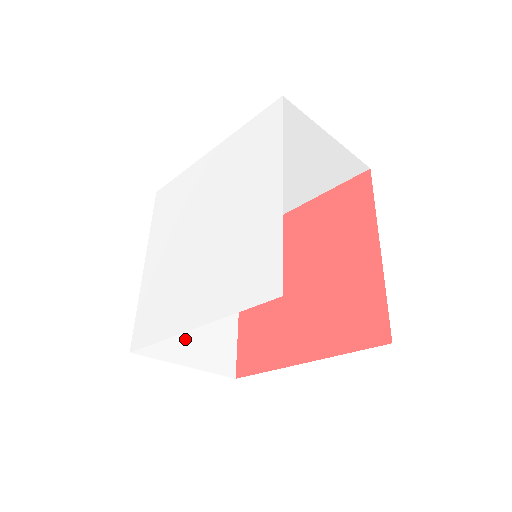
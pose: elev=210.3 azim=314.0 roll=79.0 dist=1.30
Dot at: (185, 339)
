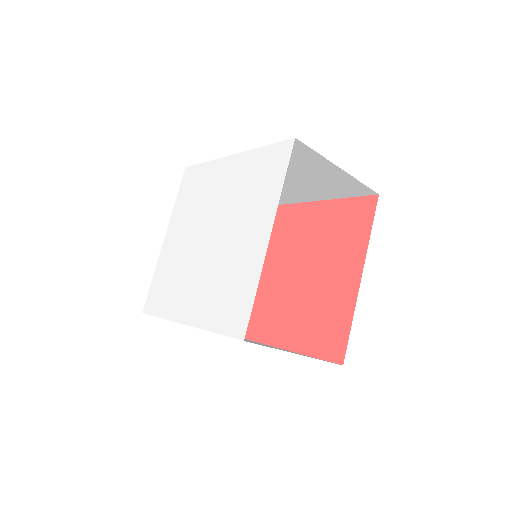
Dot at: occluded
